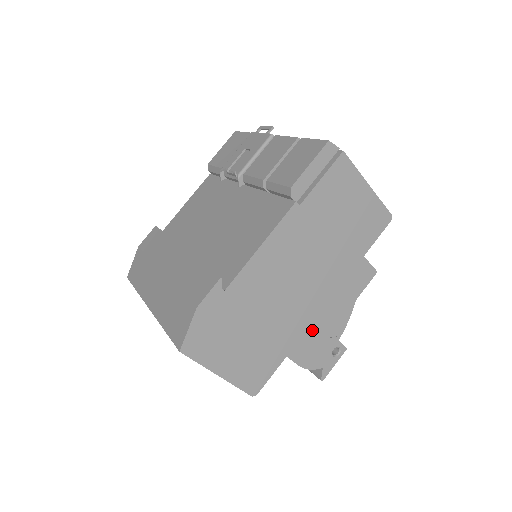
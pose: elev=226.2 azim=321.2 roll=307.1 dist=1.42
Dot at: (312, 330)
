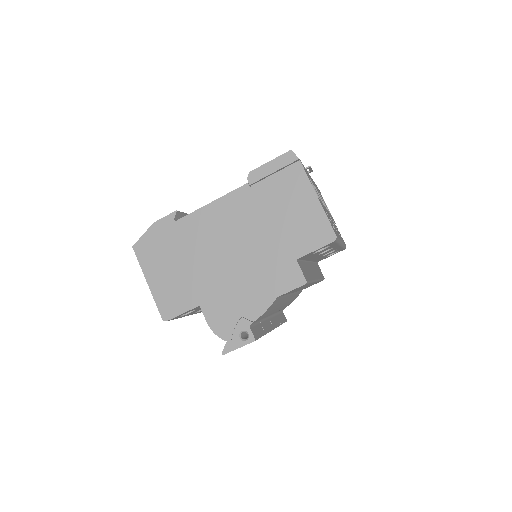
Dot at: (228, 297)
